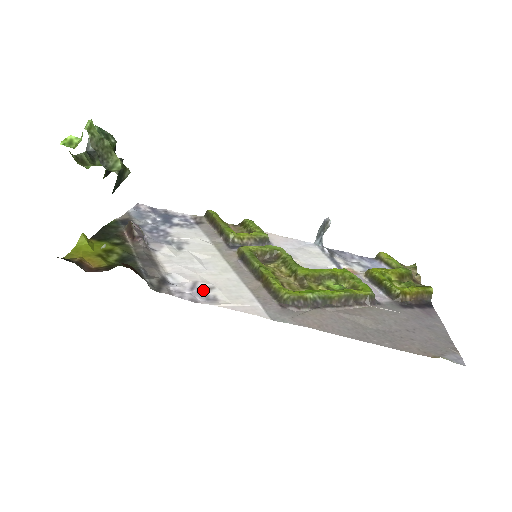
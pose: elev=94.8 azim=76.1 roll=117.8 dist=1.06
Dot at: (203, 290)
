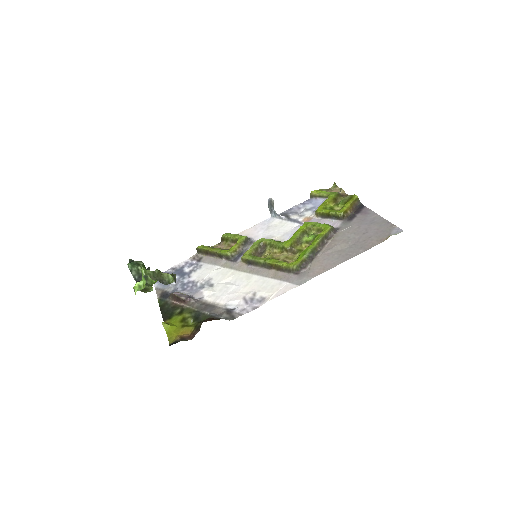
Dot at: (252, 299)
